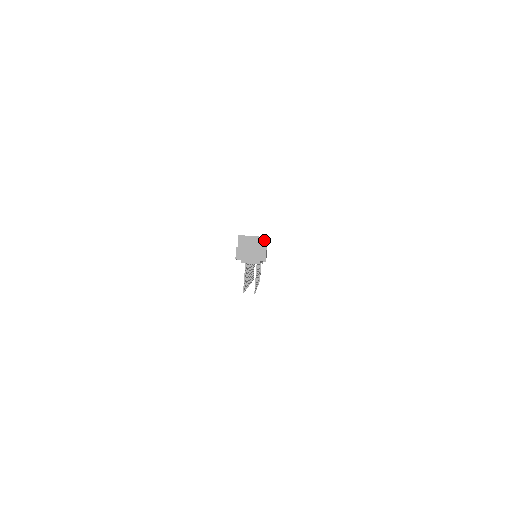
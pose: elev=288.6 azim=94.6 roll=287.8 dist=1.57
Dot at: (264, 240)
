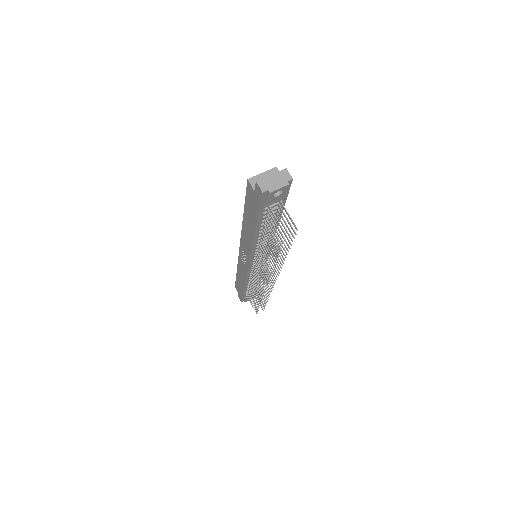
Dot at: (275, 171)
